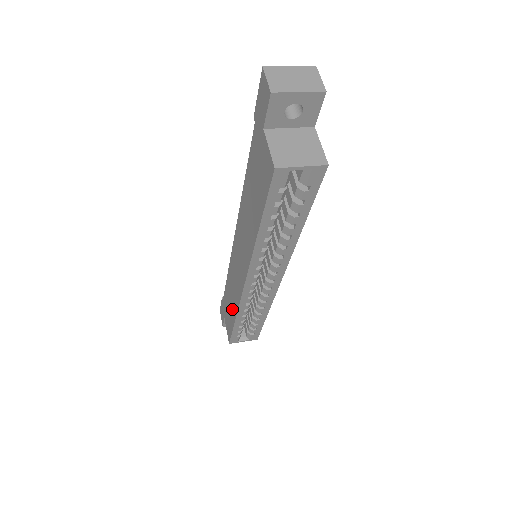
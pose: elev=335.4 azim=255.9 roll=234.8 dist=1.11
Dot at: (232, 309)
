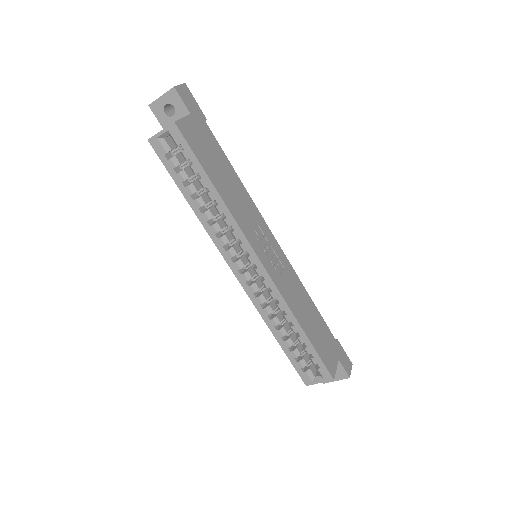
Dot at: occluded
